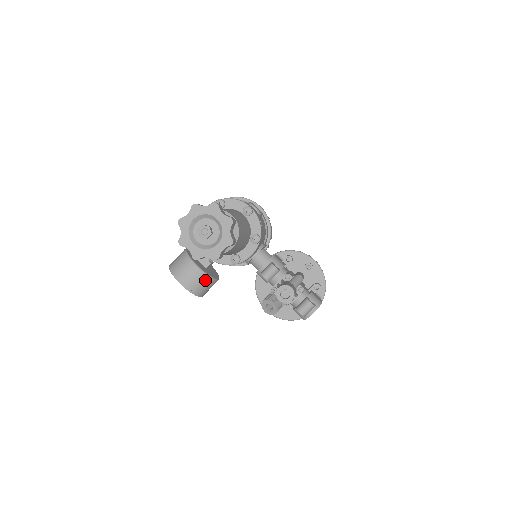
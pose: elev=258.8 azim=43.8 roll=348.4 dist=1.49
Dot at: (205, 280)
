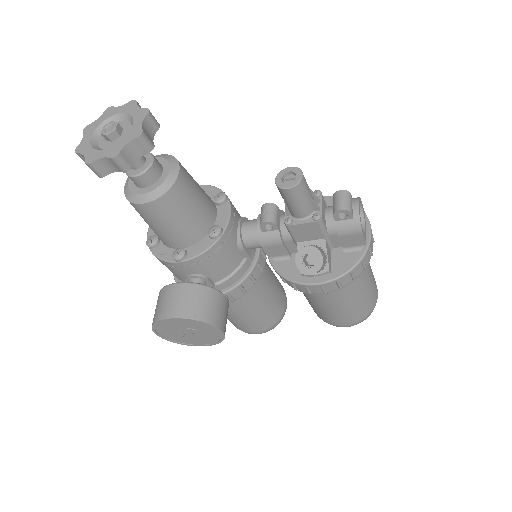
Dot at: (202, 293)
